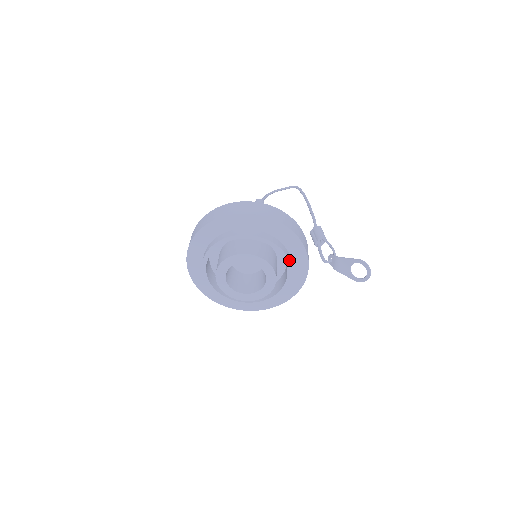
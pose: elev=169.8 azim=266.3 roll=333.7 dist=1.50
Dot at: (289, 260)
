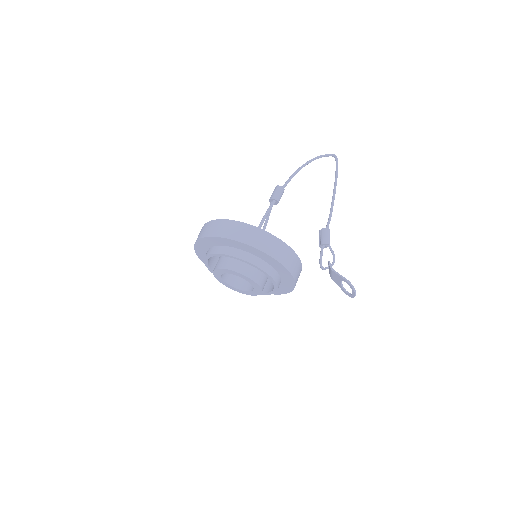
Dot at: (272, 278)
